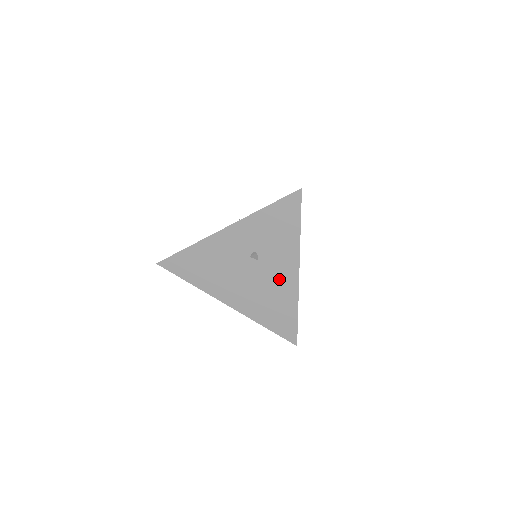
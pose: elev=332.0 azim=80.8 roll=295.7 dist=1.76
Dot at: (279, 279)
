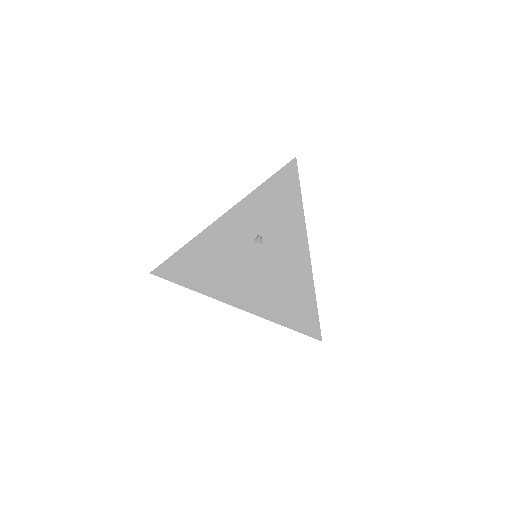
Dot at: (289, 261)
